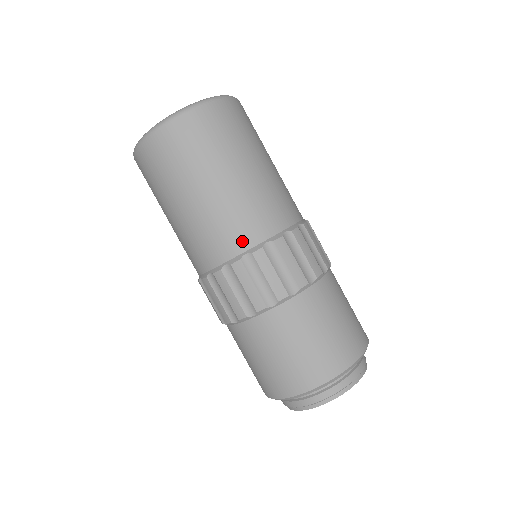
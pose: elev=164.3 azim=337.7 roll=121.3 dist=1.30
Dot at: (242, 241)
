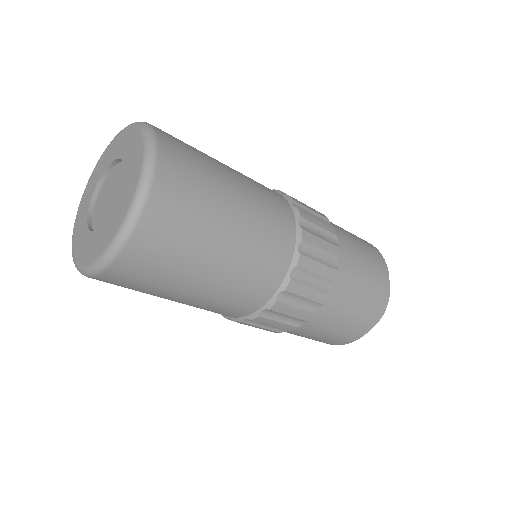
Dot at: (287, 239)
